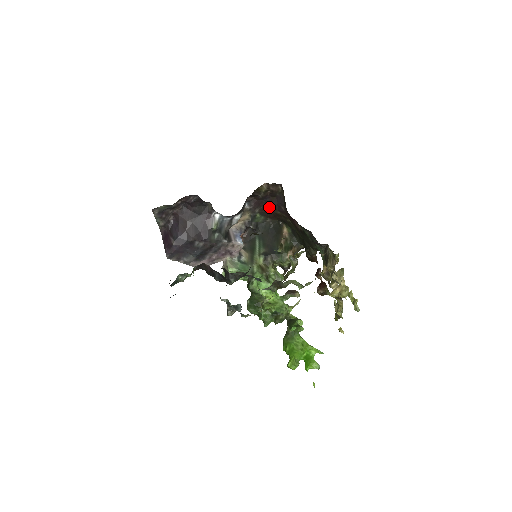
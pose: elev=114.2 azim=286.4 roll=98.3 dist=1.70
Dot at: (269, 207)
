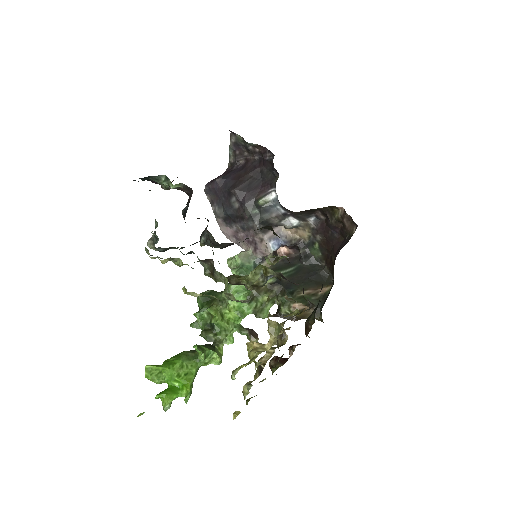
Dot at: (331, 245)
